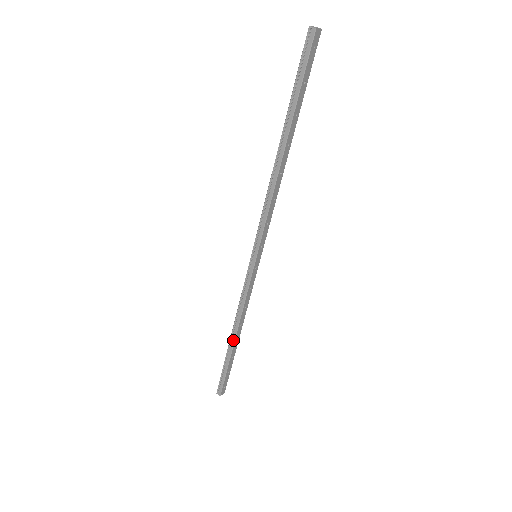
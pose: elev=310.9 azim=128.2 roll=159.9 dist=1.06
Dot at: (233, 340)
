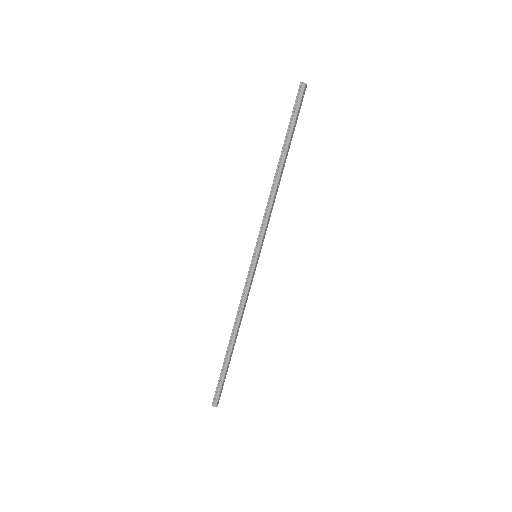
Dot at: (233, 340)
